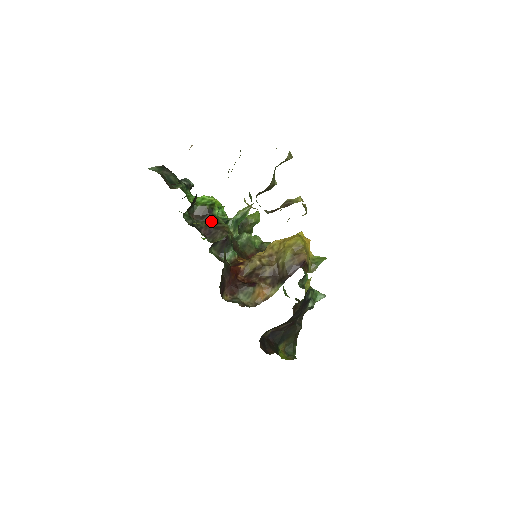
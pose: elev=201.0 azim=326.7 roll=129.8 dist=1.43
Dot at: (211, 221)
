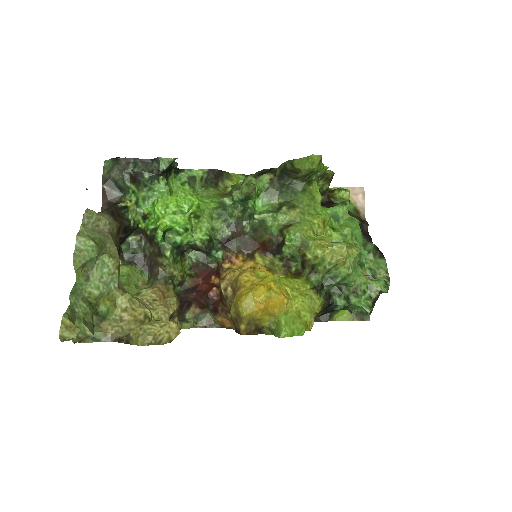
Dot at: (155, 249)
